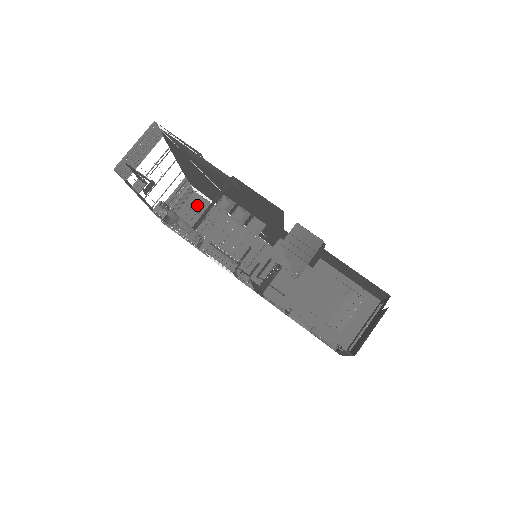
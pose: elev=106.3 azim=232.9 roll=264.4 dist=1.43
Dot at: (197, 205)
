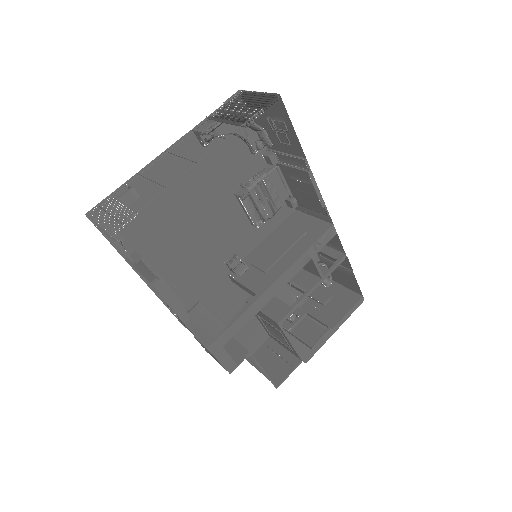
Dot at: (278, 113)
